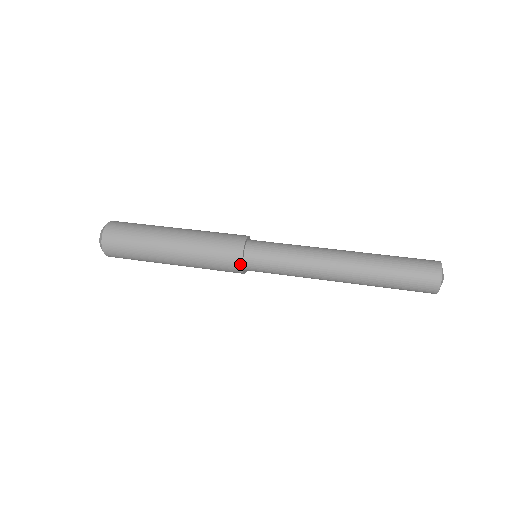
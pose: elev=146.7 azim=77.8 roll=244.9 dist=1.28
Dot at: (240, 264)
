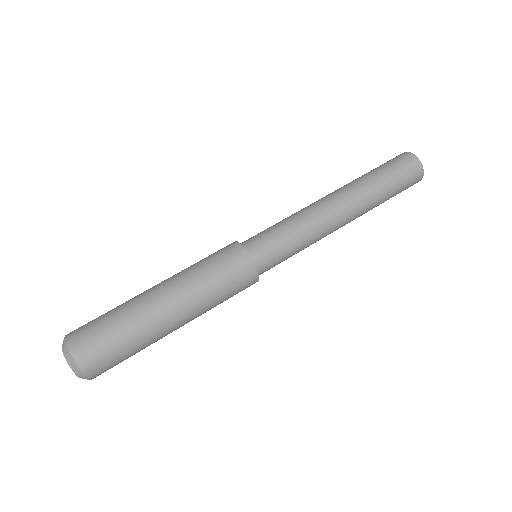
Dot at: (257, 279)
